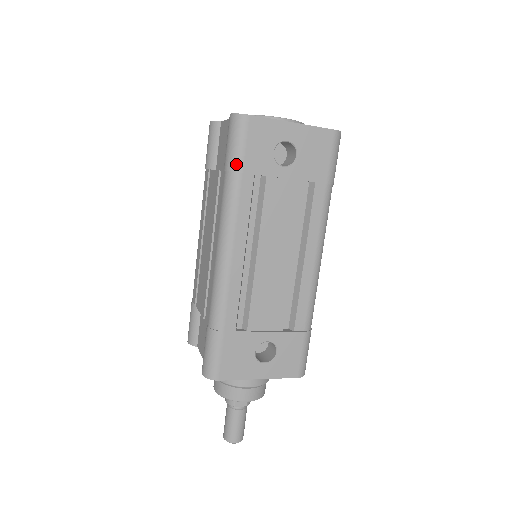
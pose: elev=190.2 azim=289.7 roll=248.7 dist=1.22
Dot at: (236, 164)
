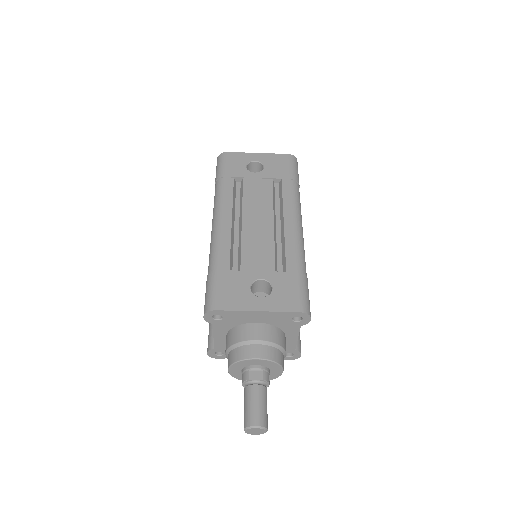
Dot at: (220, 174)
